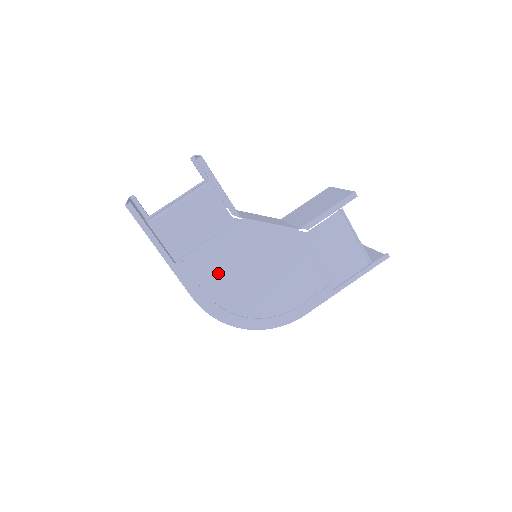
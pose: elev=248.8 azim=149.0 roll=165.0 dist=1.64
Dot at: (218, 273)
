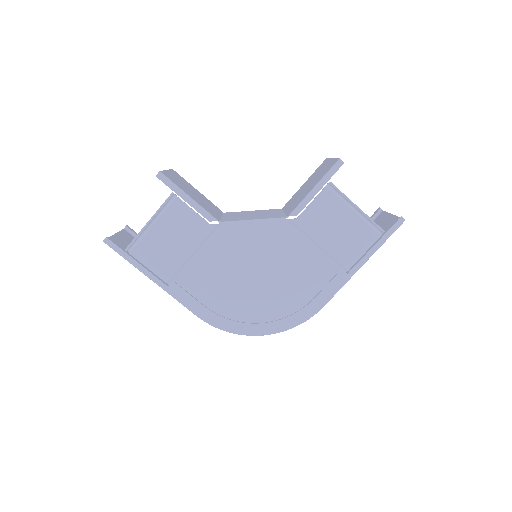
Dot at: (214, 285)
